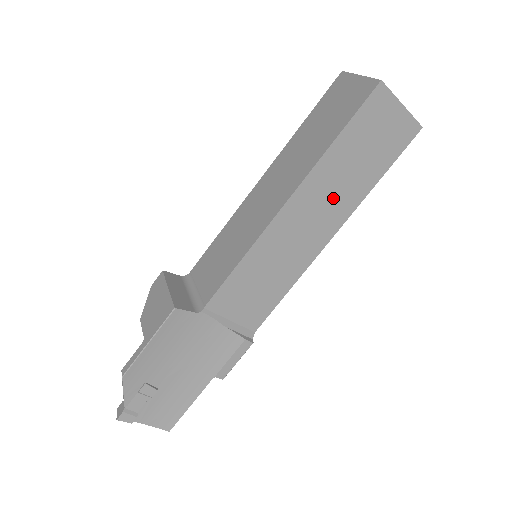
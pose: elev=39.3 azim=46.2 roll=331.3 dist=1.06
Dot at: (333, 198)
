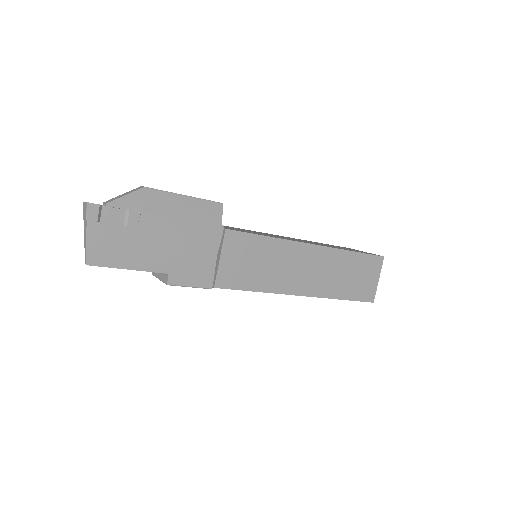
Dot at: (324, 276)
